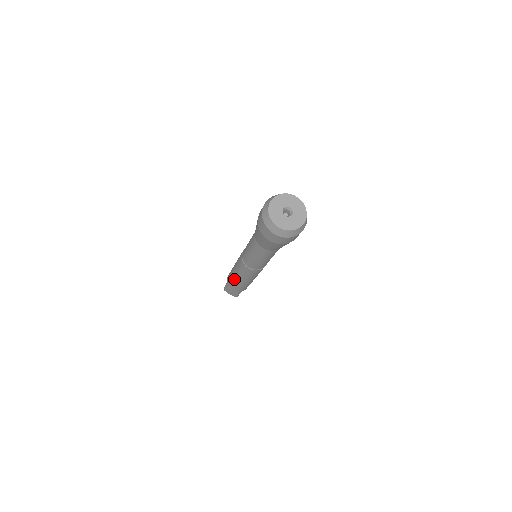
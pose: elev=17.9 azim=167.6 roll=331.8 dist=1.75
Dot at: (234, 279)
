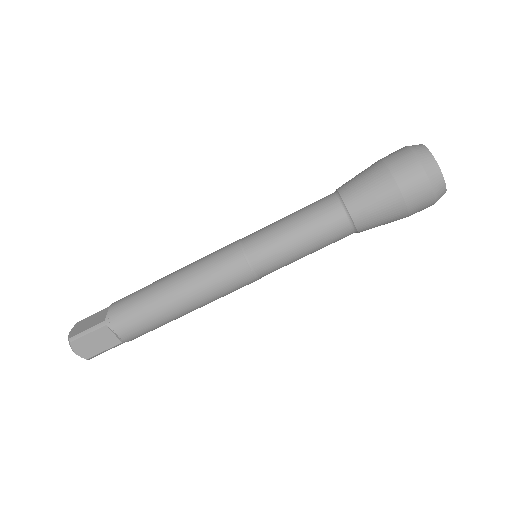
Dot at: (161, 303)
